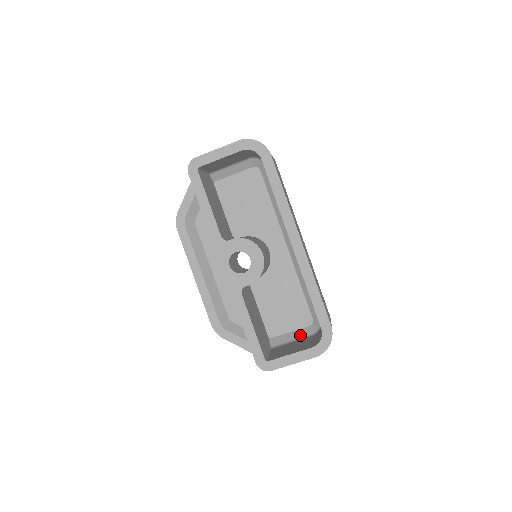
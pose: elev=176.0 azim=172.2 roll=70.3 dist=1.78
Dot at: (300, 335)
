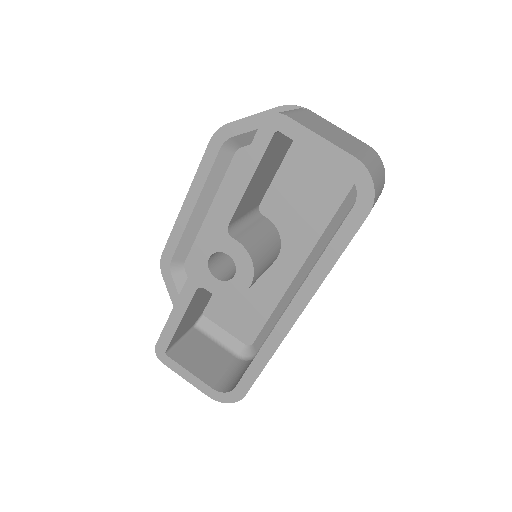
Dot at: (228, 343)
